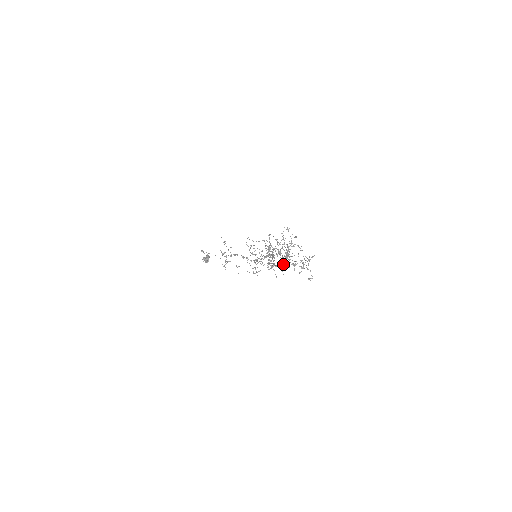
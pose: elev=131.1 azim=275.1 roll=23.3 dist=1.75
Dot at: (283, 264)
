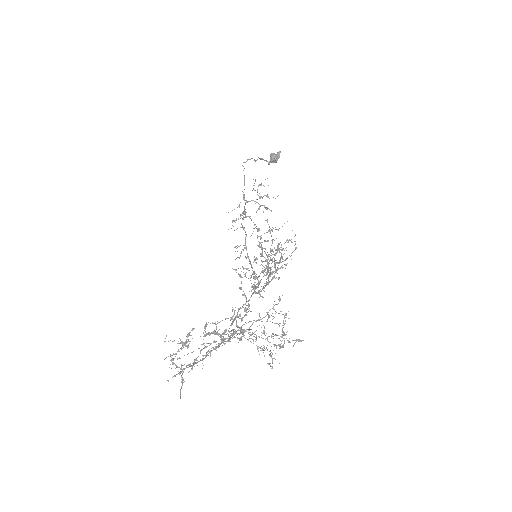
Dot at: occluded
